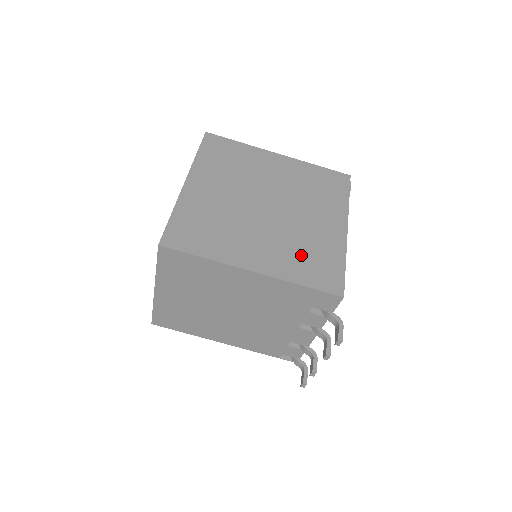
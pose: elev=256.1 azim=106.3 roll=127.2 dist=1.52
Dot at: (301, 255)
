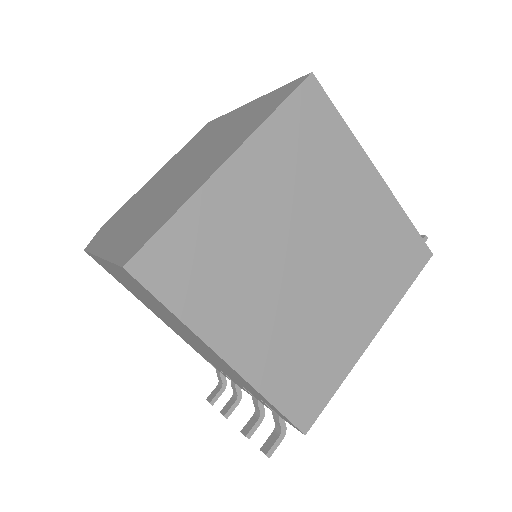
Dot at: (298, 358)
